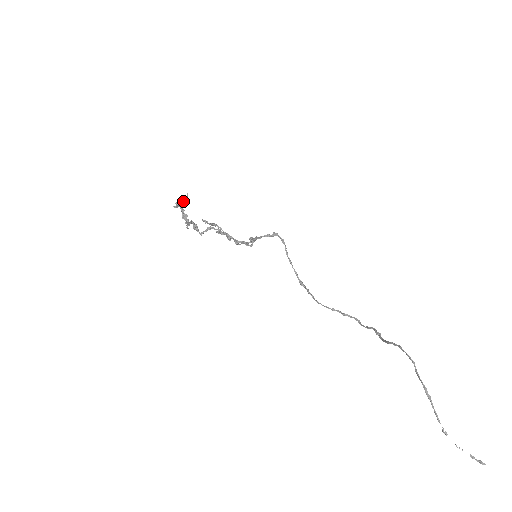
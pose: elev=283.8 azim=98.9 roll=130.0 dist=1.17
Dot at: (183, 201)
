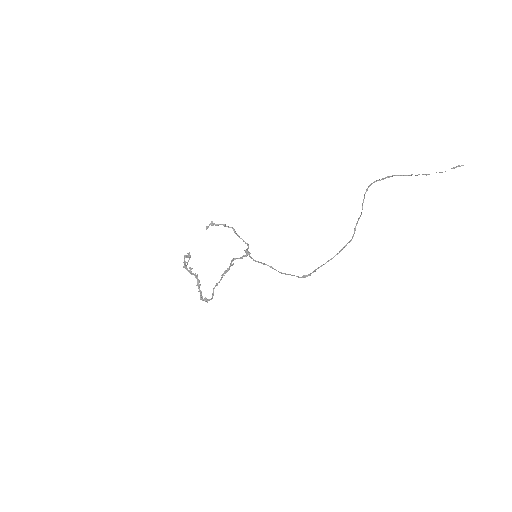
Dot at: (188, 260)
